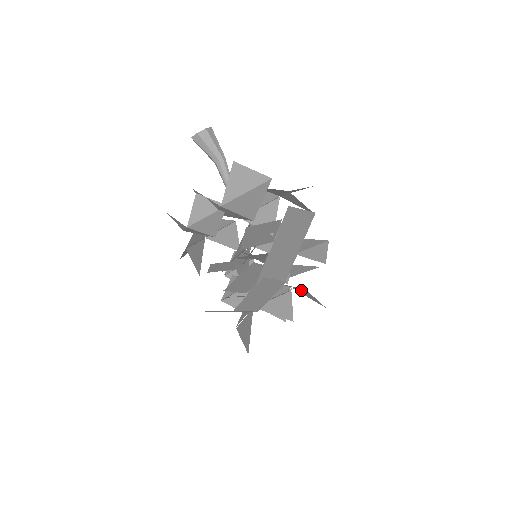
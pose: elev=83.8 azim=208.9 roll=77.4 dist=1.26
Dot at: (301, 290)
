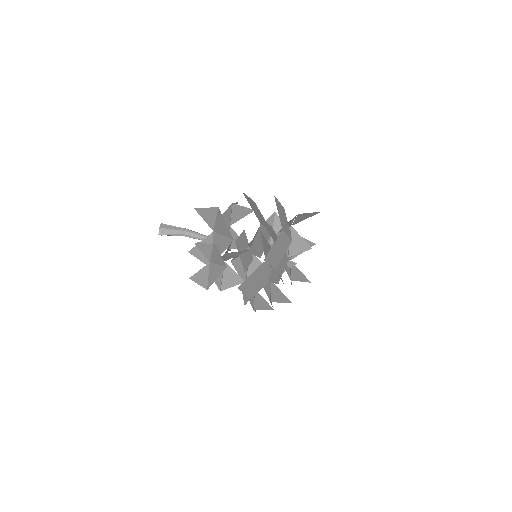
Dot at: occluded
